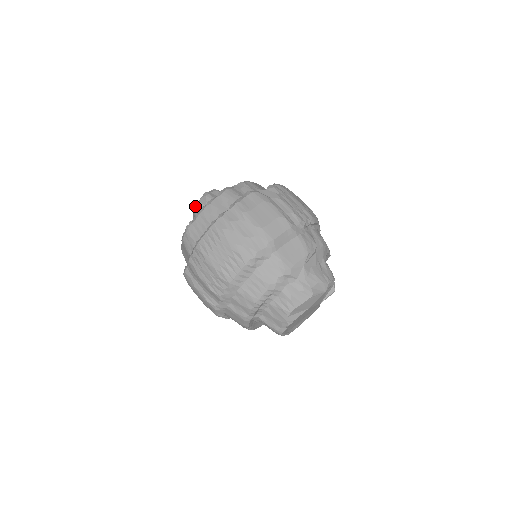
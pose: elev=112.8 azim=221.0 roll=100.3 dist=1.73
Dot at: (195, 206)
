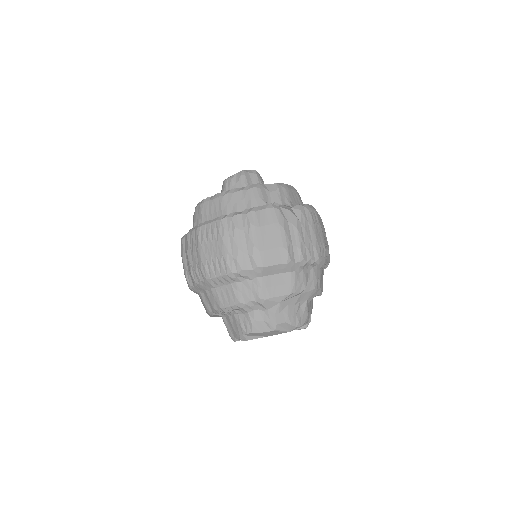
Dot at: (227, 178)
